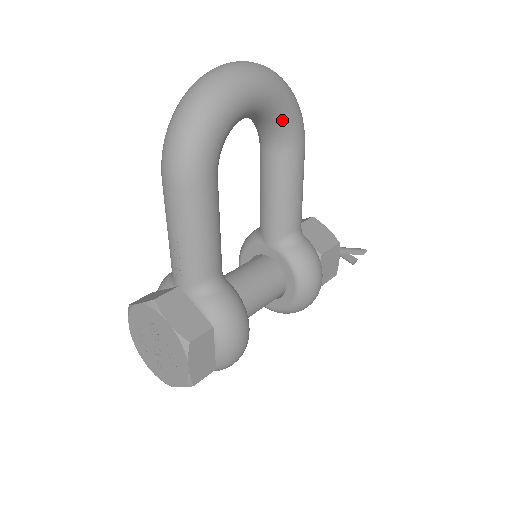
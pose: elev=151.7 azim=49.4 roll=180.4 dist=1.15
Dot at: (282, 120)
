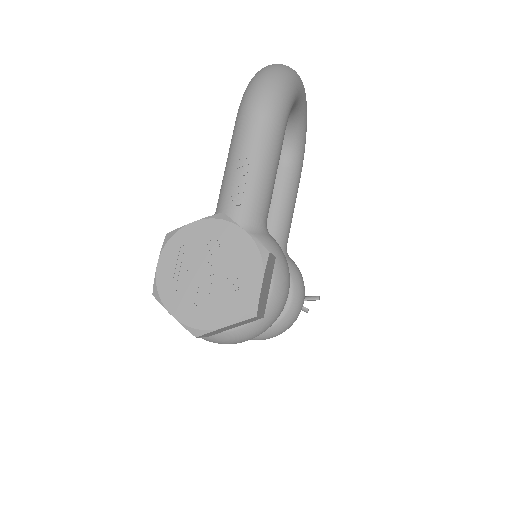
Dot at: (300, 138)
